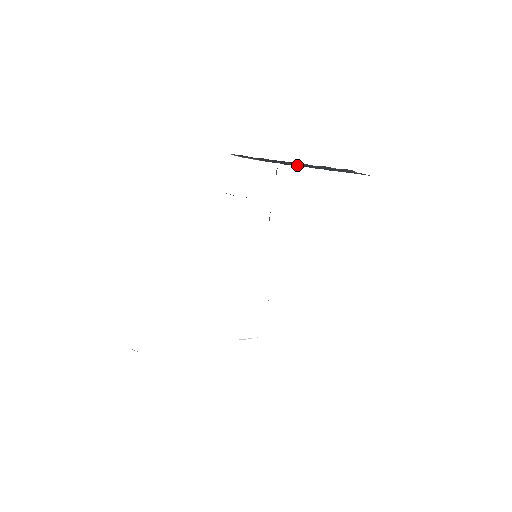
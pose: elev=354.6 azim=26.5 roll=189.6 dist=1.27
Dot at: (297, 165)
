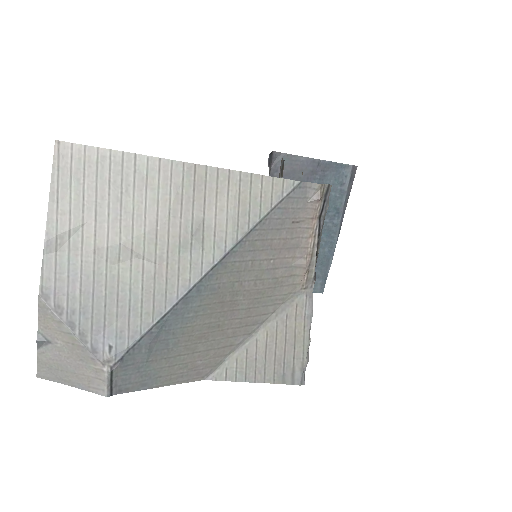
Dot at: occluded
